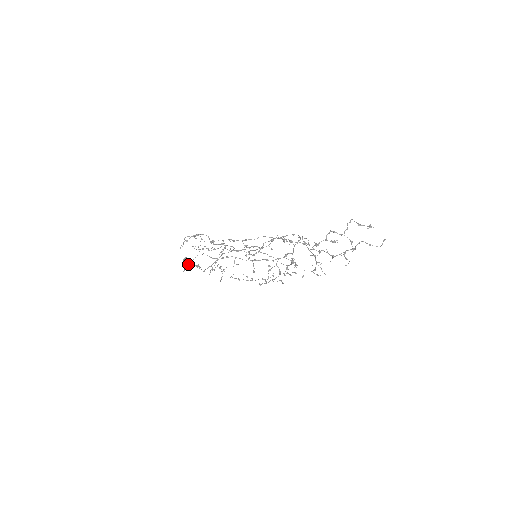
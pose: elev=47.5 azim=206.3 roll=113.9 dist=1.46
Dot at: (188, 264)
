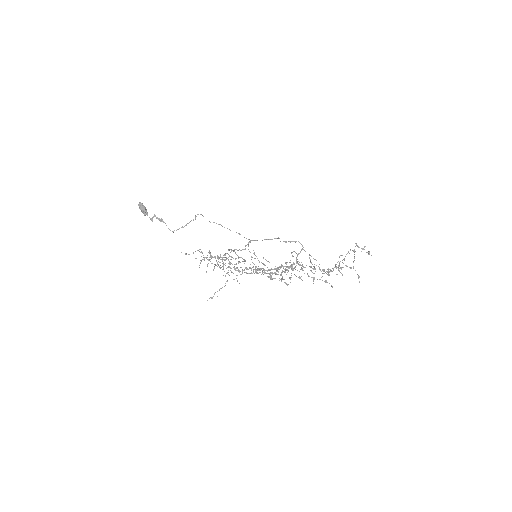
Dot at: (214, 294)
